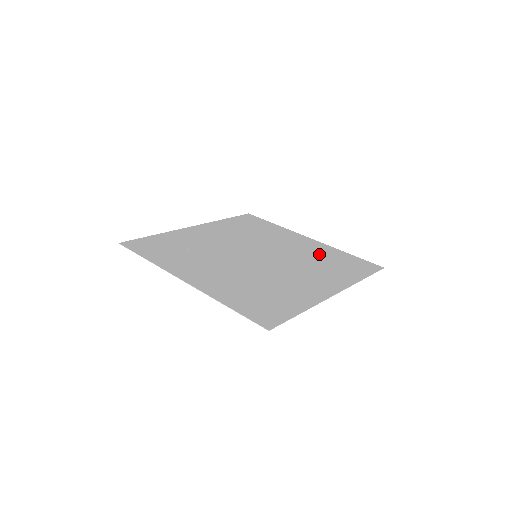
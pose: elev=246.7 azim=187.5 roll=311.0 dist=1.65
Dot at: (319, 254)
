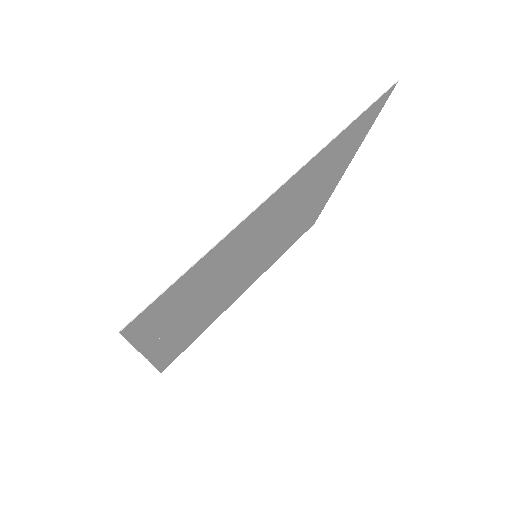
Dot at: (276, 253)
